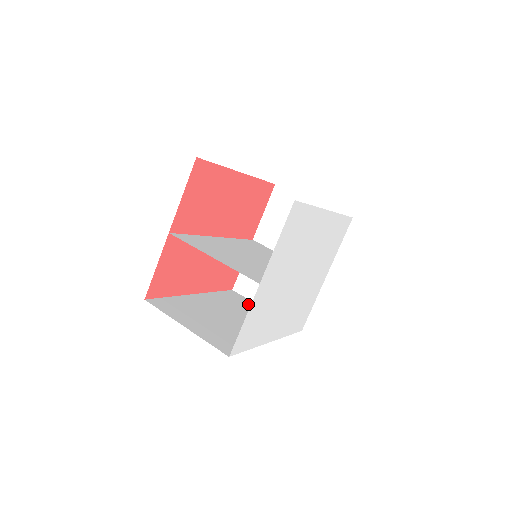
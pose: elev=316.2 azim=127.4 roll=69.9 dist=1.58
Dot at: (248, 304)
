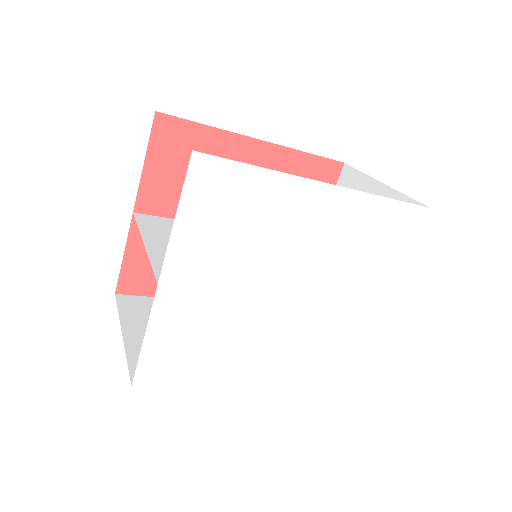
Dot at: occluded
